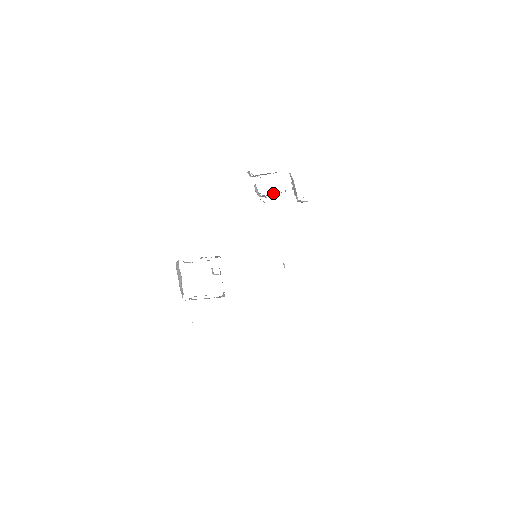
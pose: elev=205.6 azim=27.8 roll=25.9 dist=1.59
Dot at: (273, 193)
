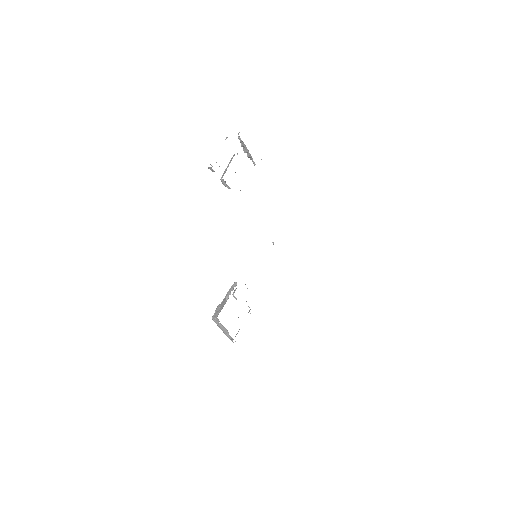
Dot at: occluded
